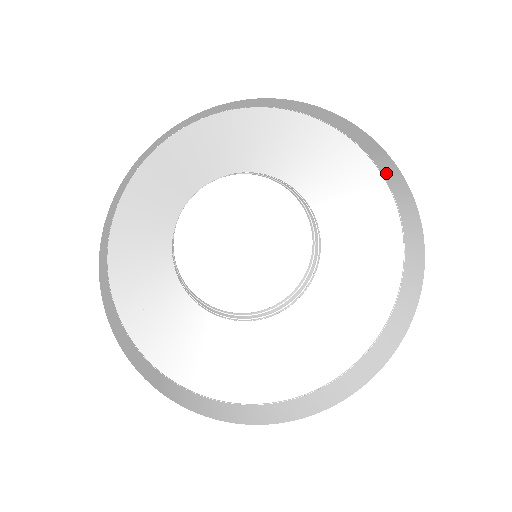
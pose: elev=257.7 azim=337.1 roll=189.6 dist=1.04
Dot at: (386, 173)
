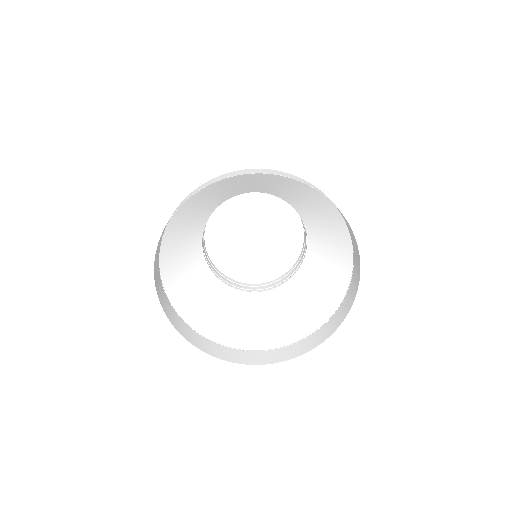
Dot at: (346, 299)
